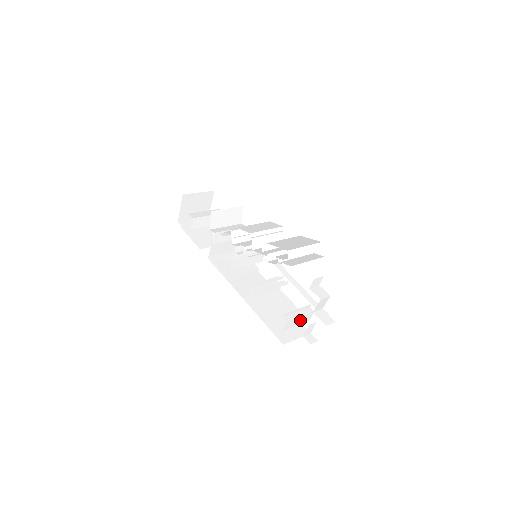
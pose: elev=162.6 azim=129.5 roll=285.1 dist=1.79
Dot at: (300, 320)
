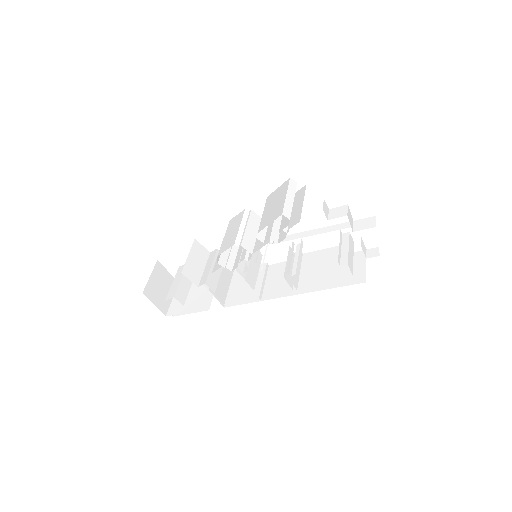
Dot at: (350, 251)
